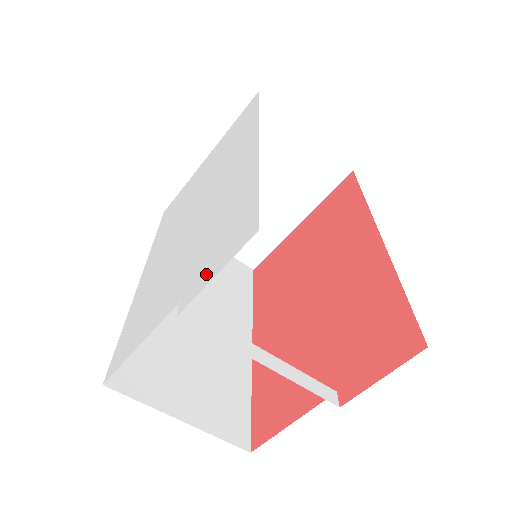
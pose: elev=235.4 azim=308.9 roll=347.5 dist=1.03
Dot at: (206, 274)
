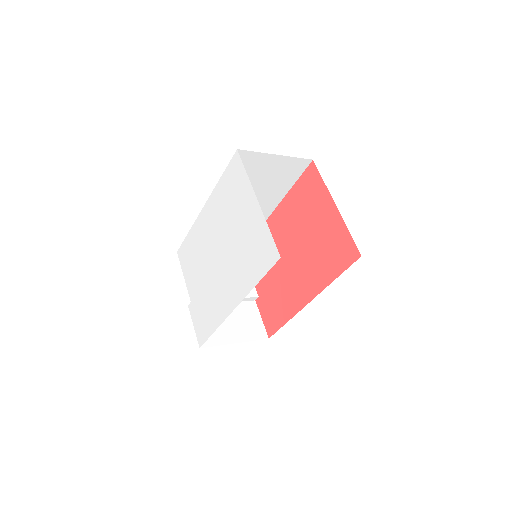
Dot at: (195, 318)
